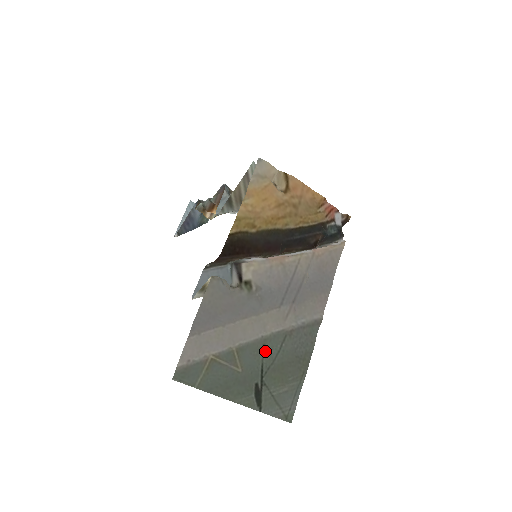
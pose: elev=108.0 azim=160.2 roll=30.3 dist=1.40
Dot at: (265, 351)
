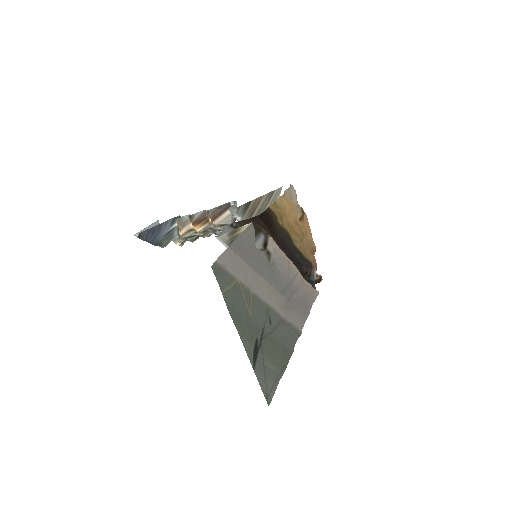
Dot at: (268, 318)
